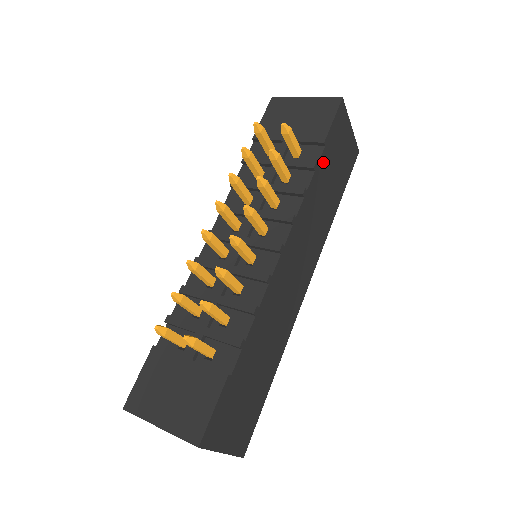
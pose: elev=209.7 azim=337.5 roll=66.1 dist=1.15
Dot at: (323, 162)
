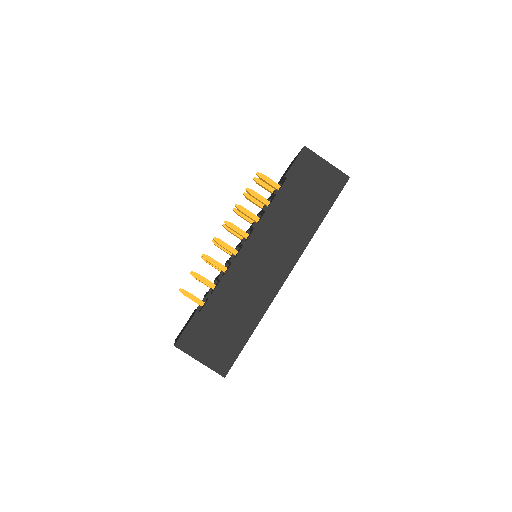
Dot at: (287, 189)
